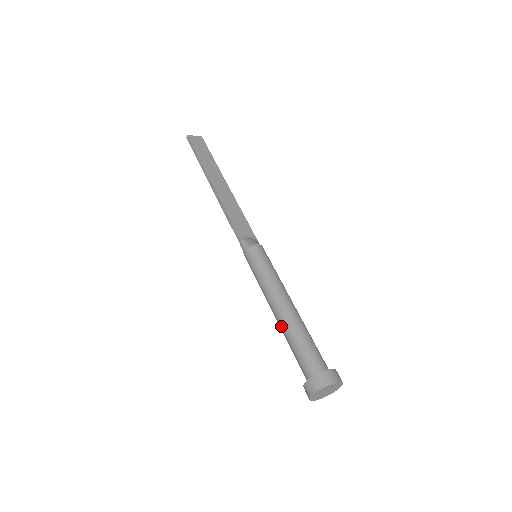
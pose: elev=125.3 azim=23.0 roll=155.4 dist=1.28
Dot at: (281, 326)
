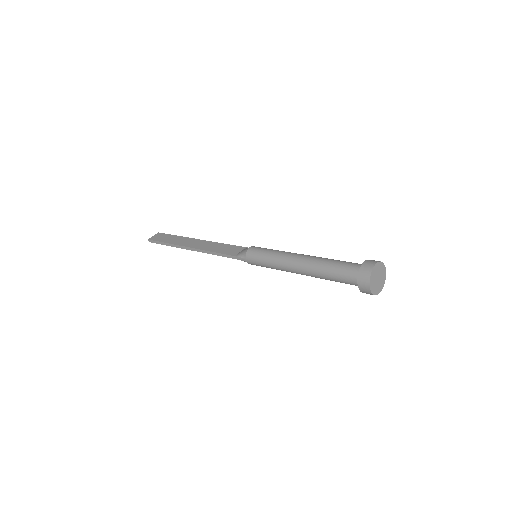
Dot at: (311, 274)
